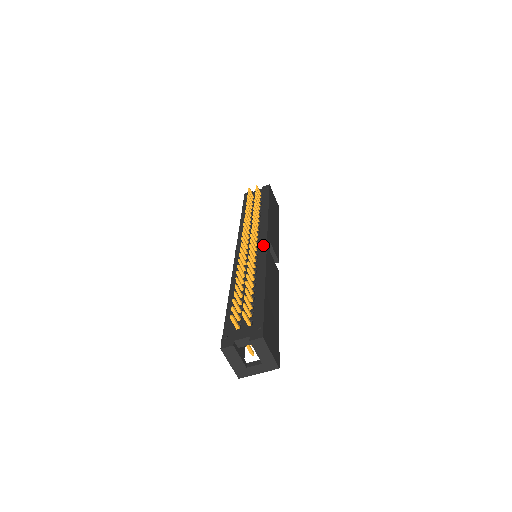
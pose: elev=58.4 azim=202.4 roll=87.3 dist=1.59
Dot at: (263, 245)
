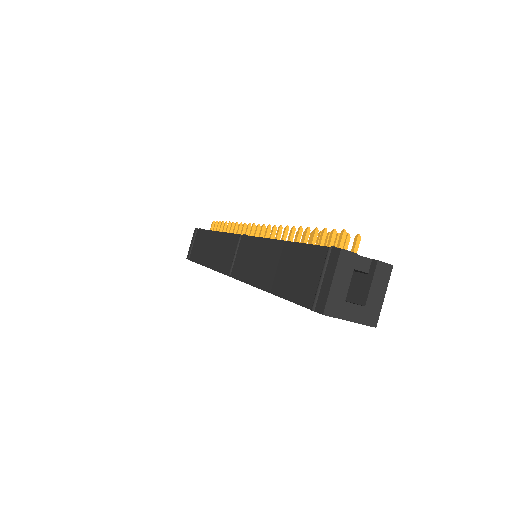
Dot at: occluded
